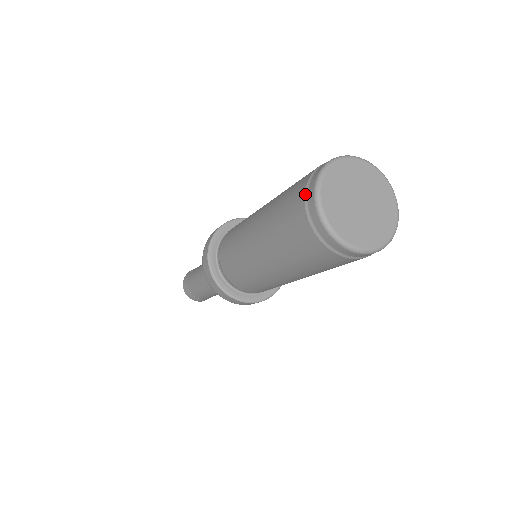
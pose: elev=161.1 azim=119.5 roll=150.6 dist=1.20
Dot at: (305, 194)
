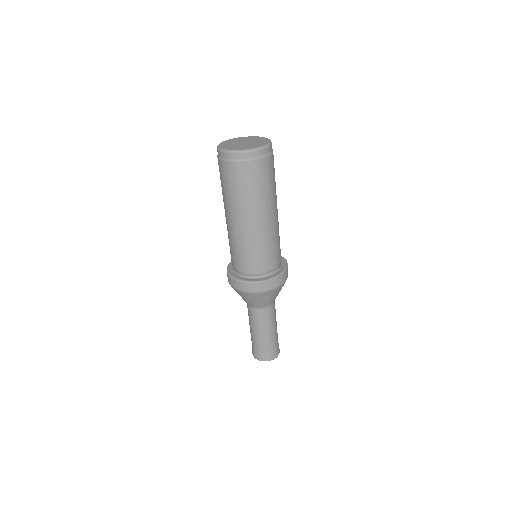
Dot at: occluded
